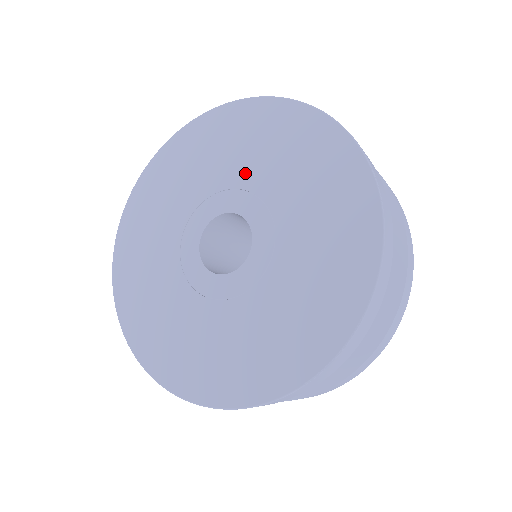
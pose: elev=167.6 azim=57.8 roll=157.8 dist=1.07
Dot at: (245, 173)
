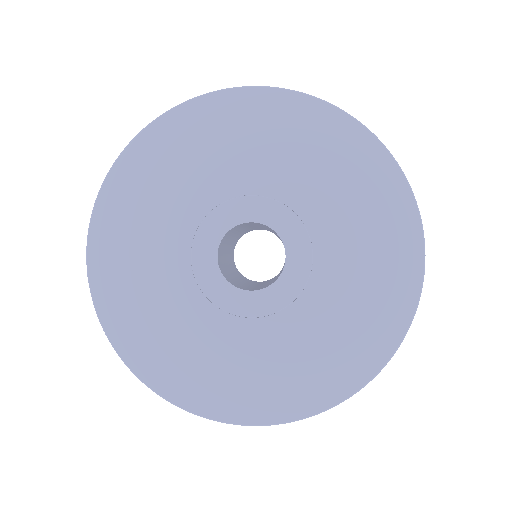
Dot at: (269, 178)
